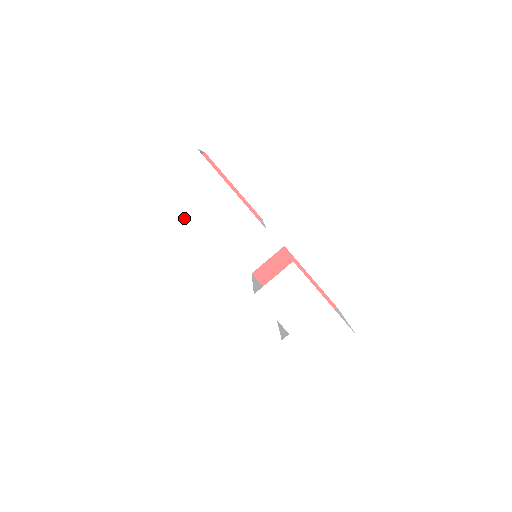
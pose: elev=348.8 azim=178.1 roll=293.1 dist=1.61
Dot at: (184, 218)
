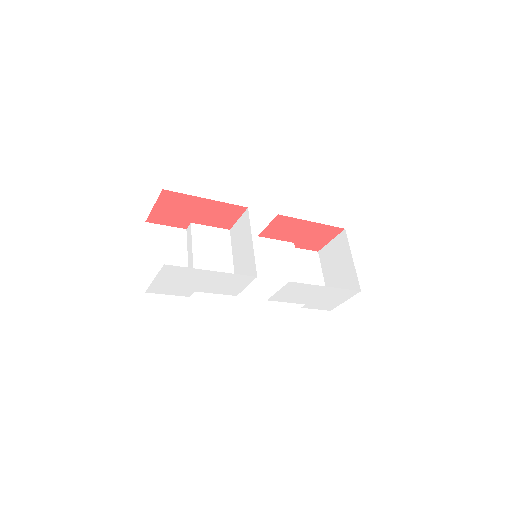
Dot at: (185, 292)
